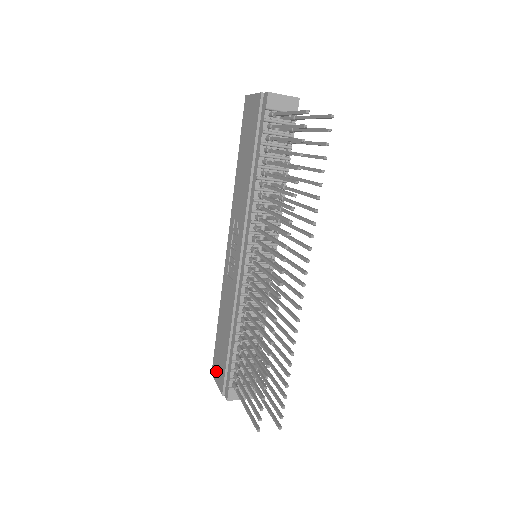
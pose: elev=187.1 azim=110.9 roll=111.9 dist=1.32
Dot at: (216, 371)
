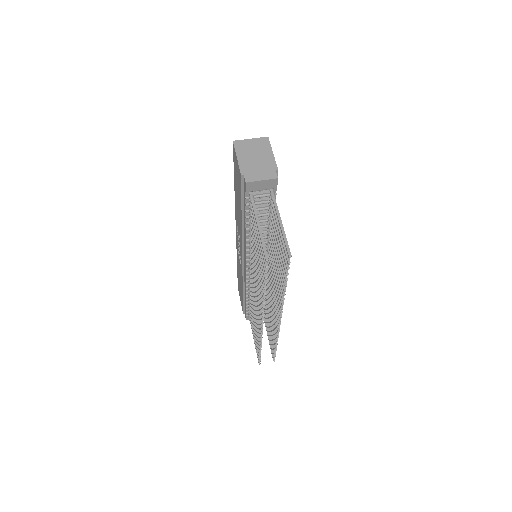
Dot at: (239, 294)
